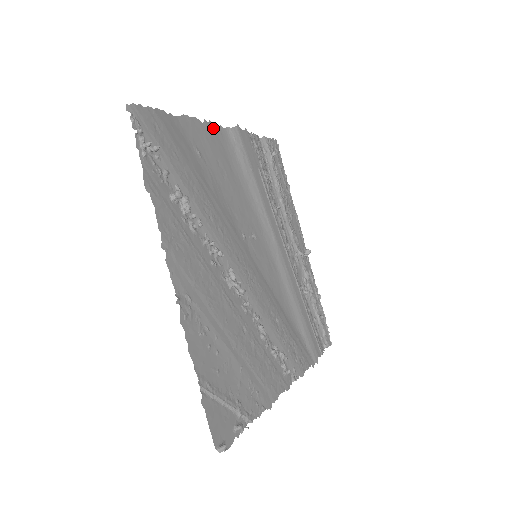
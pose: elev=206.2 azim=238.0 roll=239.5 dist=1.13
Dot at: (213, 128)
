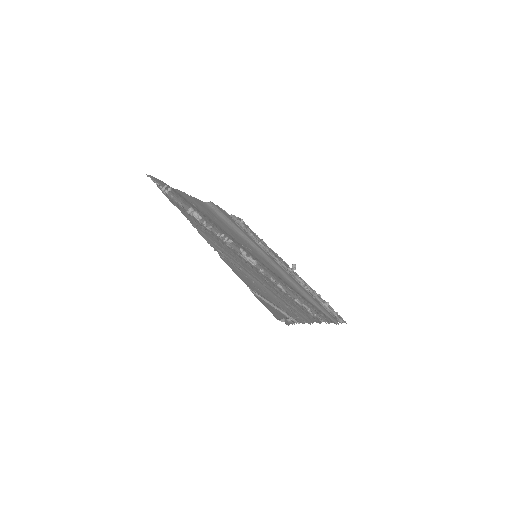
Dot at: (197, 200)
